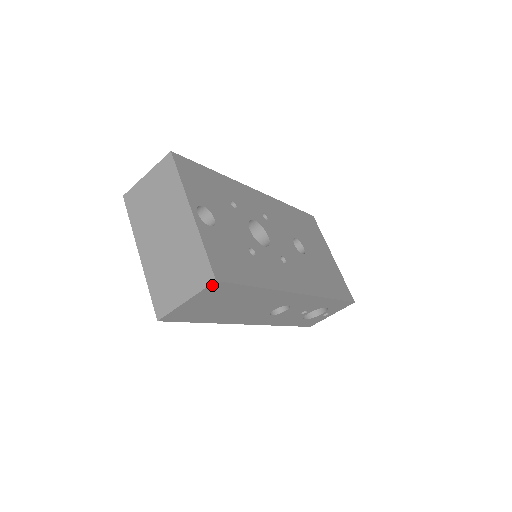
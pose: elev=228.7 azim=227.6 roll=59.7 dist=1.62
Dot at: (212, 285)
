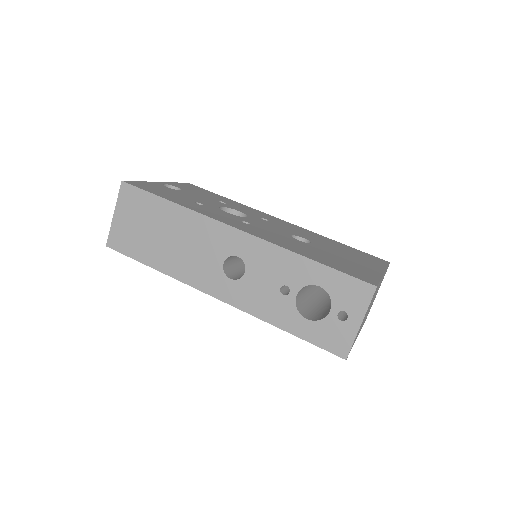
Dot at: (123, 188)
